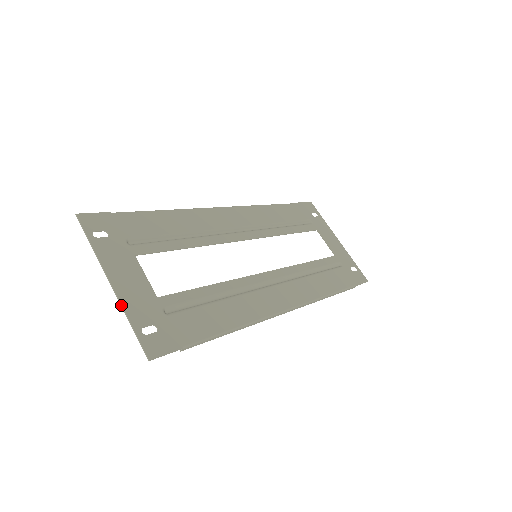
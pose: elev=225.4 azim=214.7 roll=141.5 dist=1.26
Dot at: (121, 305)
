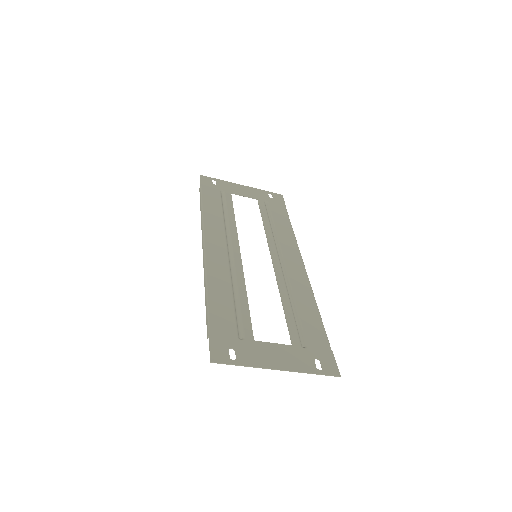
Dot at: (298, 372)
